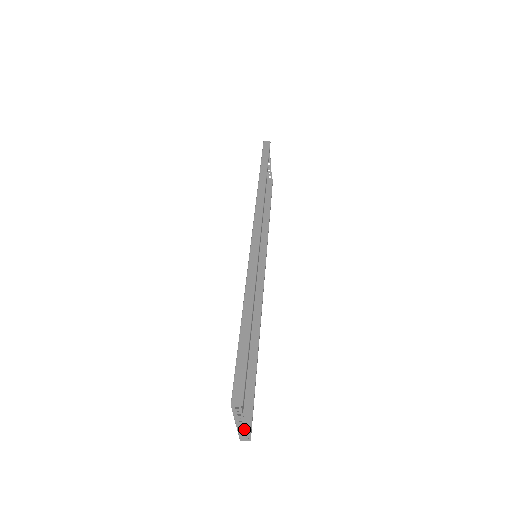
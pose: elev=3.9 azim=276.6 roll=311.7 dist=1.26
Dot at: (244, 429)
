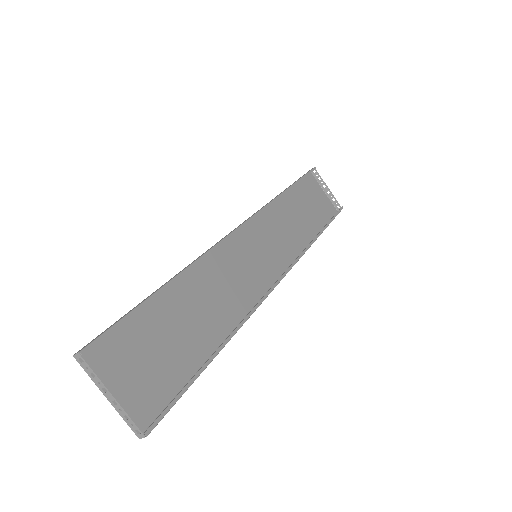
Dot at: (120, 408)
